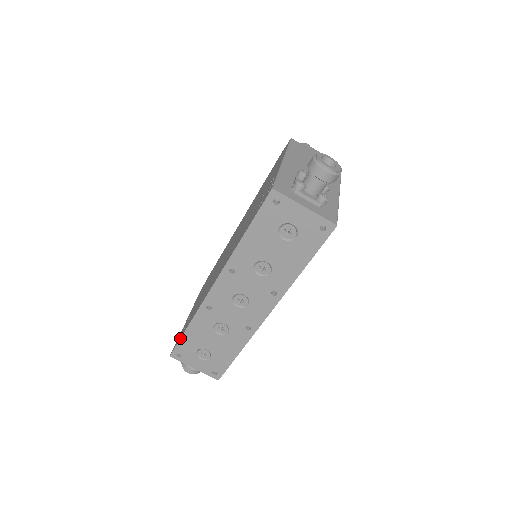
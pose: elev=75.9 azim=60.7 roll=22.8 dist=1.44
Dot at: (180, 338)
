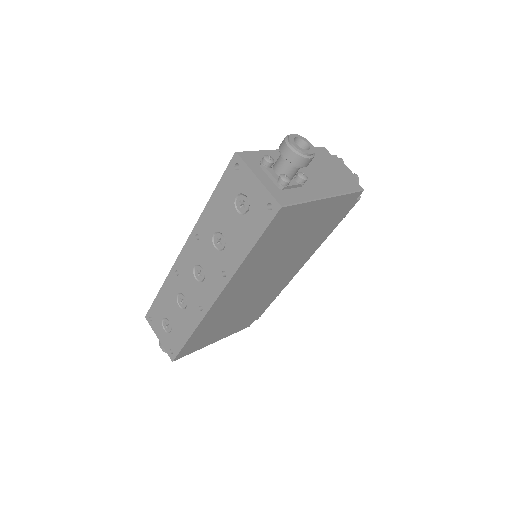
Dot at: (154, 299)
